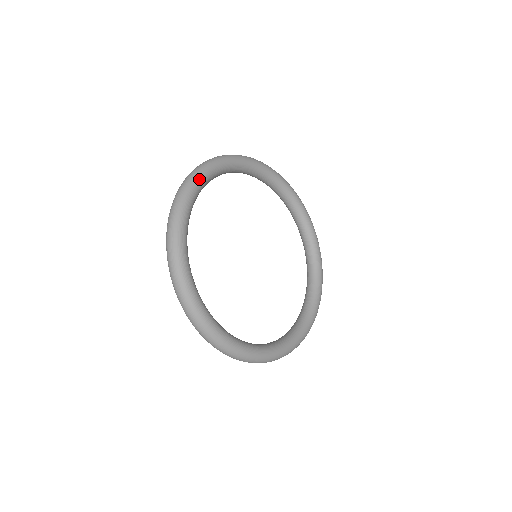
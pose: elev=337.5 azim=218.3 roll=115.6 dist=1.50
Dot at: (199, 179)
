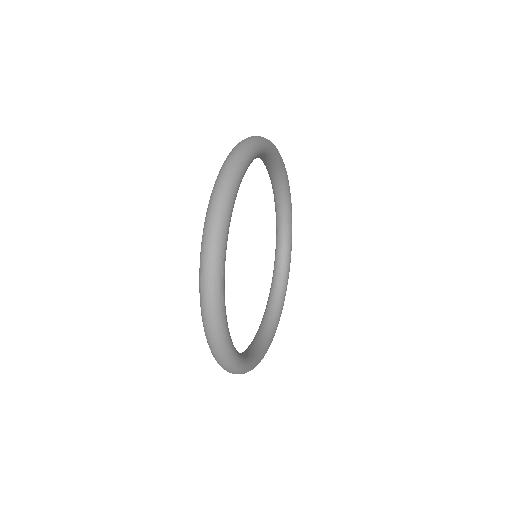
Dot at: (272, 146)
